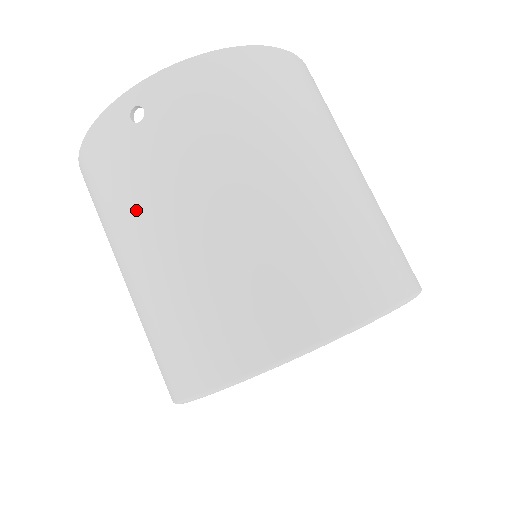
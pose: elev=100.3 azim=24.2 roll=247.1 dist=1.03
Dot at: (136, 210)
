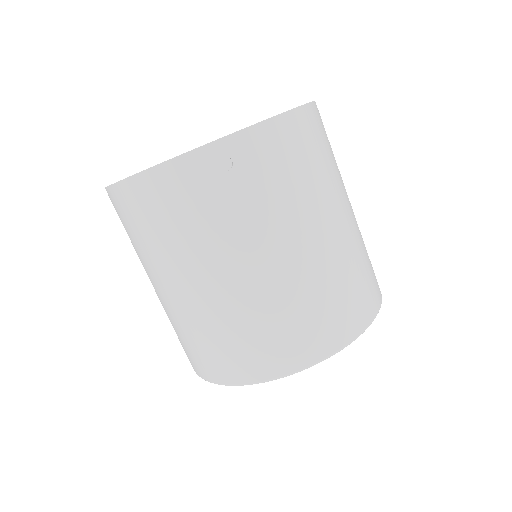
Dot at: (216, 245)
